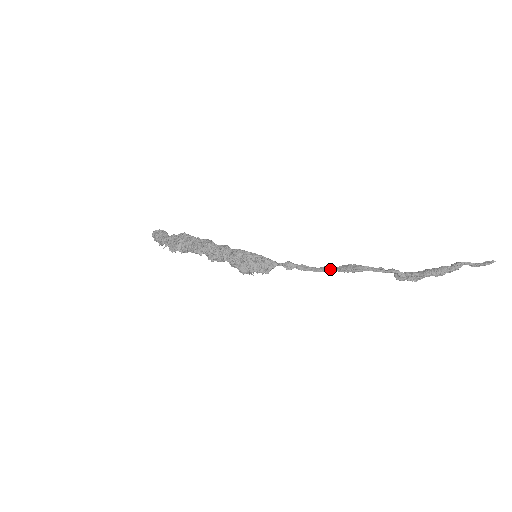
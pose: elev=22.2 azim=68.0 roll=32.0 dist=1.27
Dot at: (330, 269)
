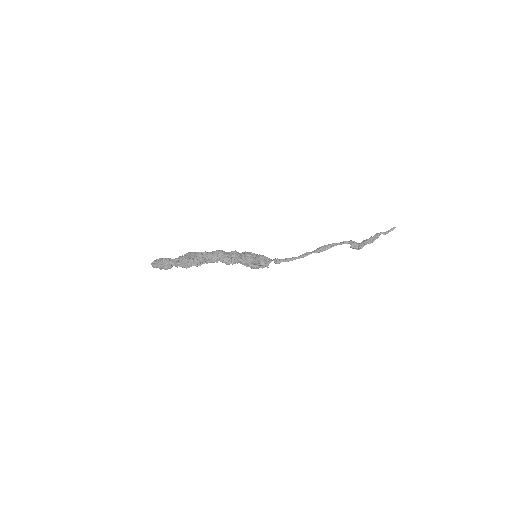
Dot at: (309, 254)
